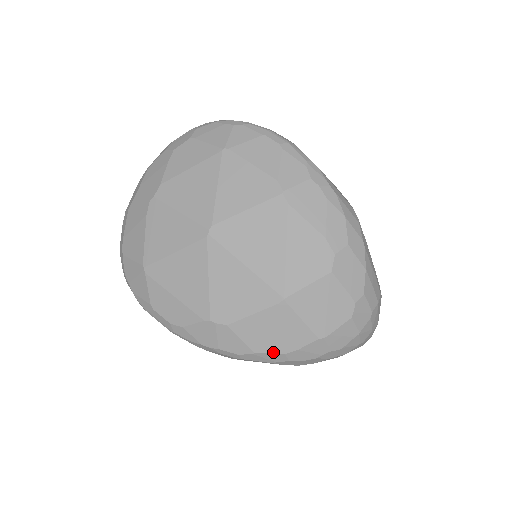
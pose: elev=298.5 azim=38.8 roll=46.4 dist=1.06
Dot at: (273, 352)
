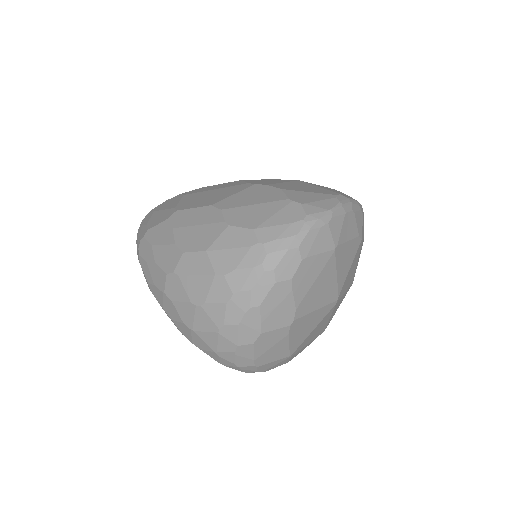
Dot at: occluded
